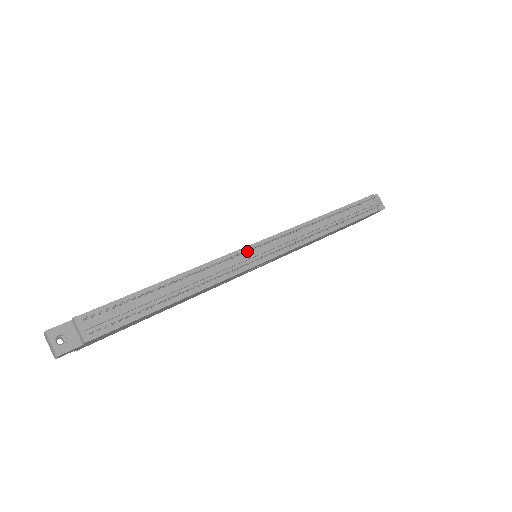
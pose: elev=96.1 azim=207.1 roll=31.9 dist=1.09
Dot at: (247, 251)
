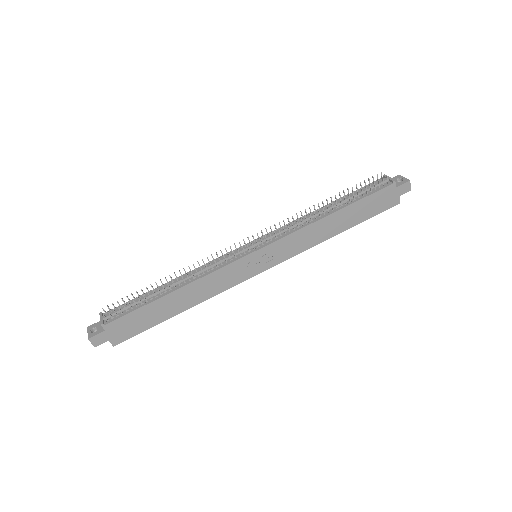
Dot at: (236, 250)
